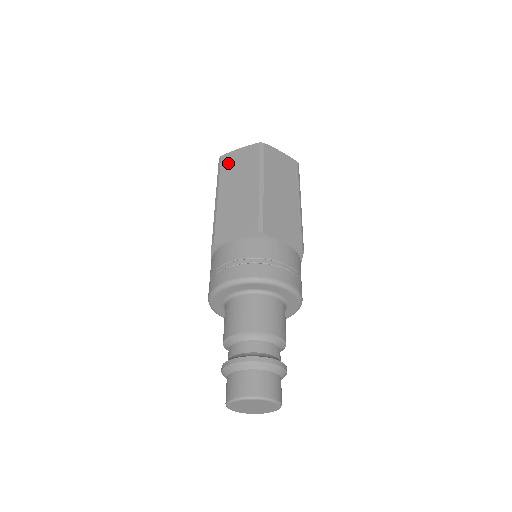
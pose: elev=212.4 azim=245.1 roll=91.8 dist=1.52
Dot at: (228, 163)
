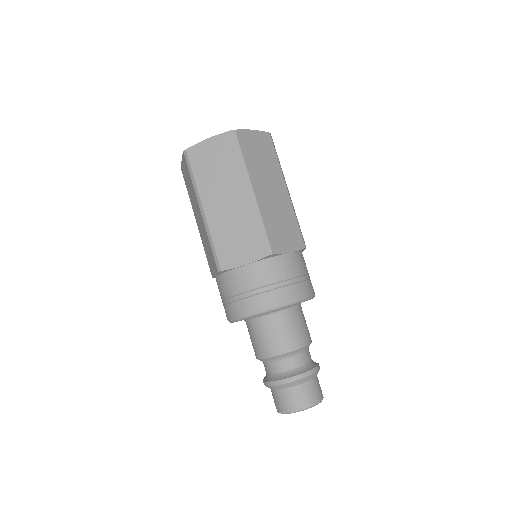
Dot at: (199, 161)
